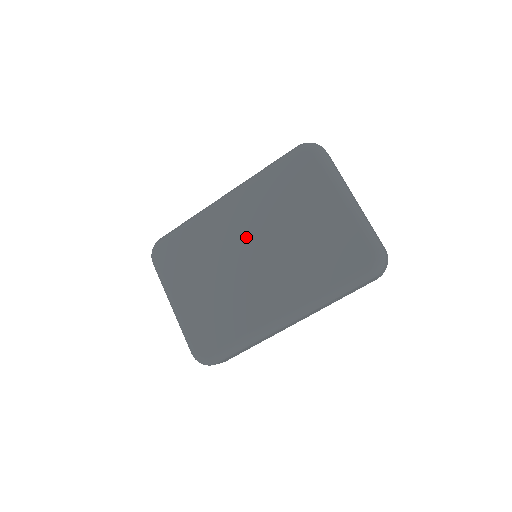
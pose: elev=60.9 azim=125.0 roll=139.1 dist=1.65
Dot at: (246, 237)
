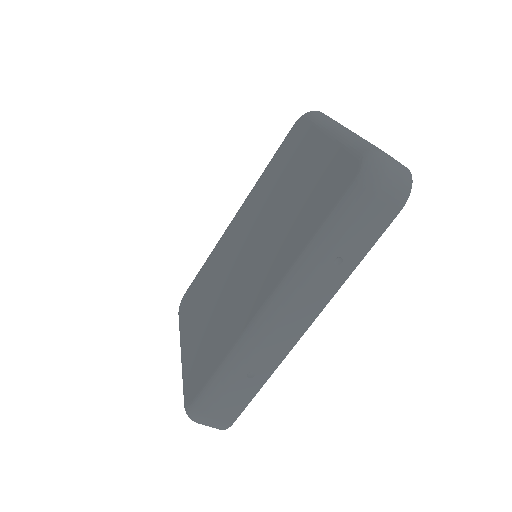
Dot at: (244, 238)
